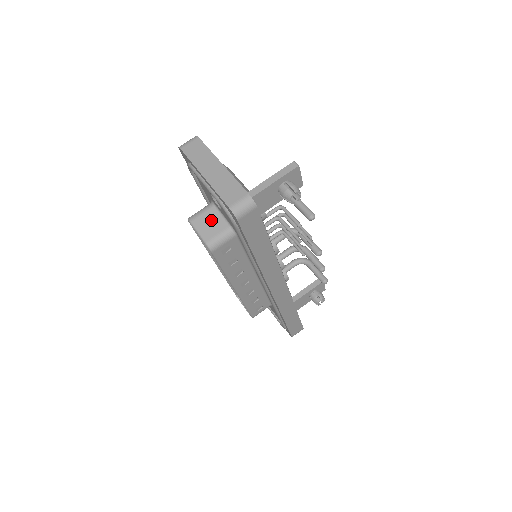
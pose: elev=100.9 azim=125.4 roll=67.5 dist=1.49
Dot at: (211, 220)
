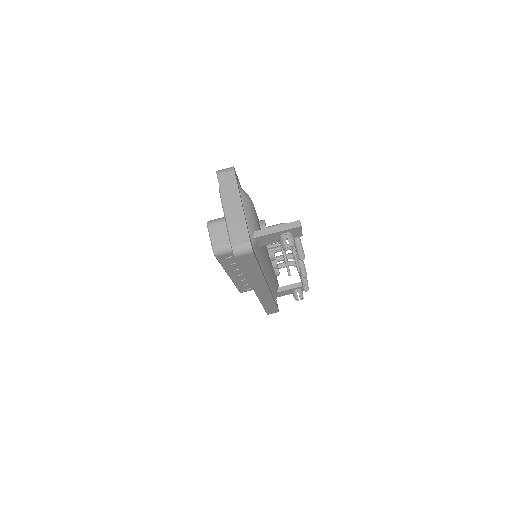
Dot at: (224, 232)
